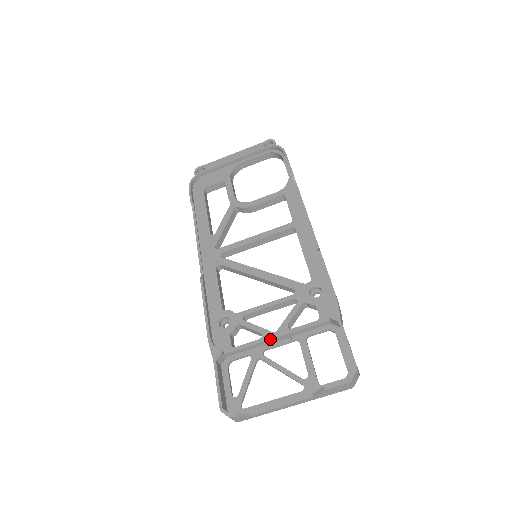
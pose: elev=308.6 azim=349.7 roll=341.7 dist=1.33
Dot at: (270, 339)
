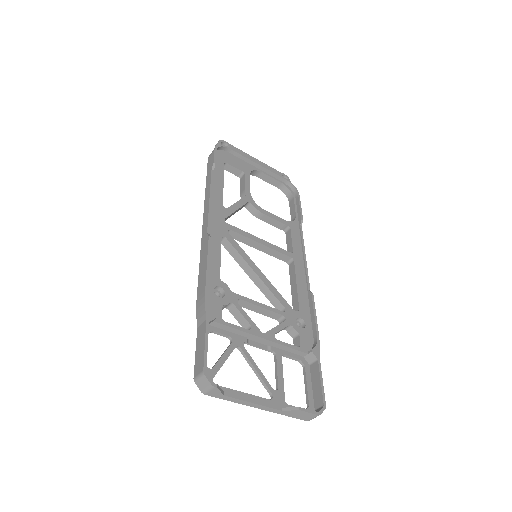
Dot at: (258, 336)
